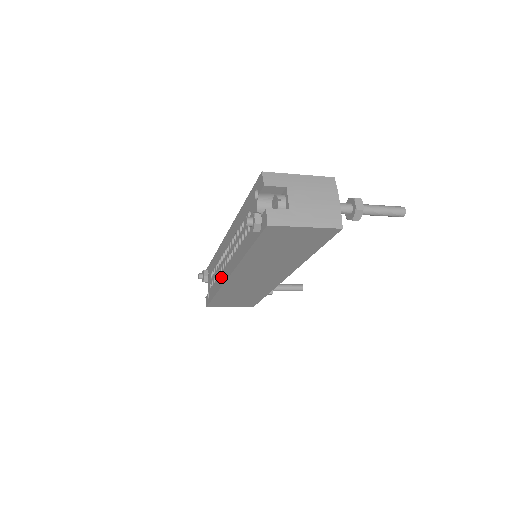
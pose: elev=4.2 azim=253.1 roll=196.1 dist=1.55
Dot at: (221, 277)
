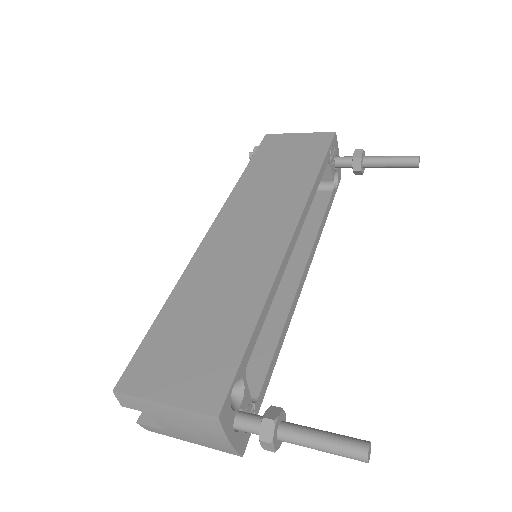
Dot at: occluded
